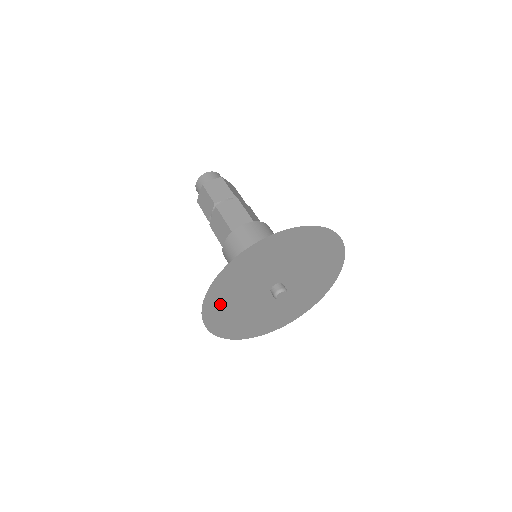
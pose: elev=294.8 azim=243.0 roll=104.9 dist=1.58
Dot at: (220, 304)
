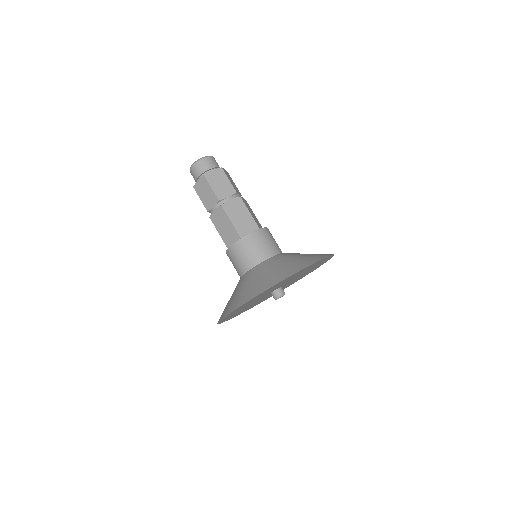
Dot at: occluded
